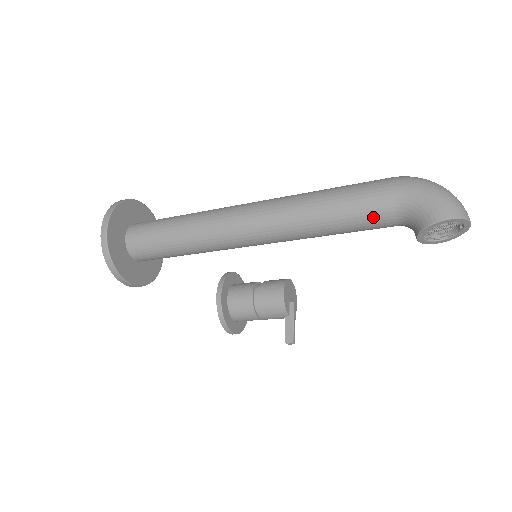
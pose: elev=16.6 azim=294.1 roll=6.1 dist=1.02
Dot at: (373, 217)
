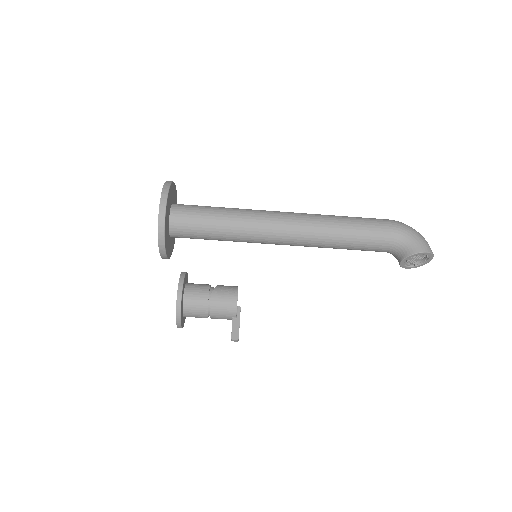
Dot at: (377, 242)
